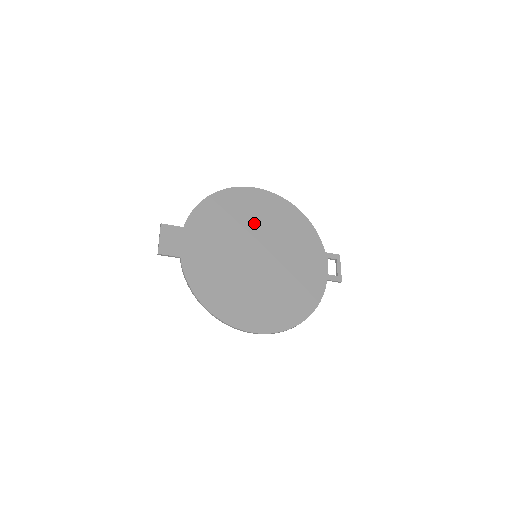
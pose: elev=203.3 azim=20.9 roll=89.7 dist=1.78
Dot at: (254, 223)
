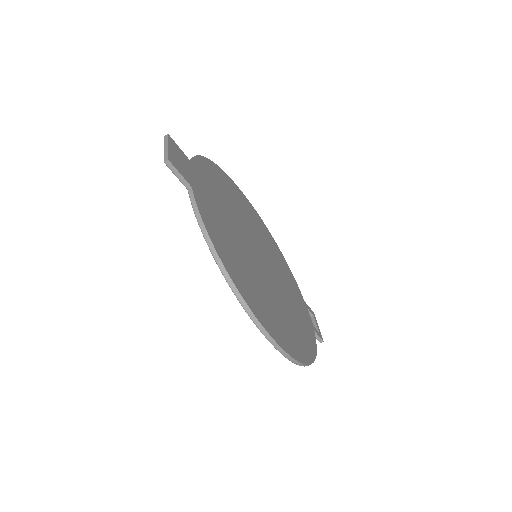
Dot at: (249, 222)
